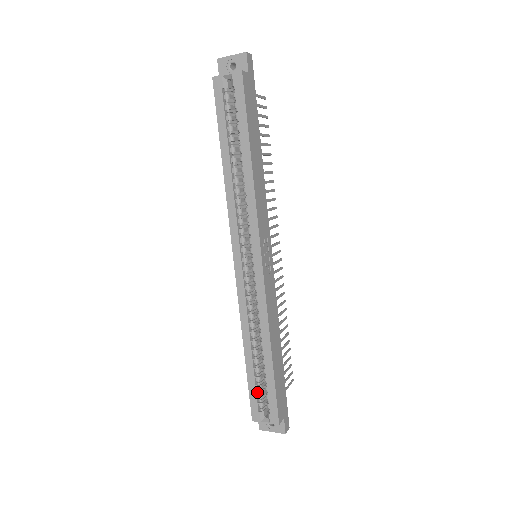
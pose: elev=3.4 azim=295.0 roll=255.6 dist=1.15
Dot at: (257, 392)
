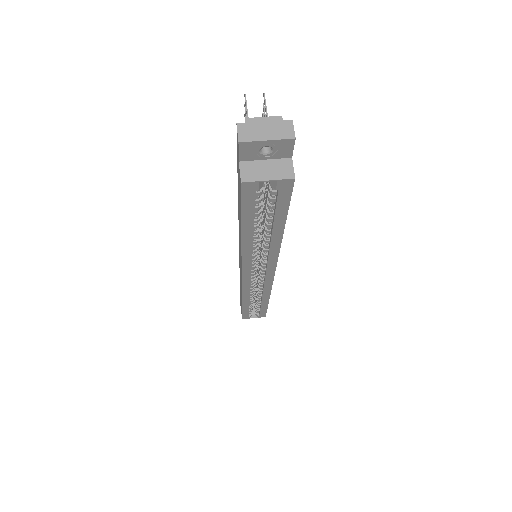
Dot at: (249, 311)
